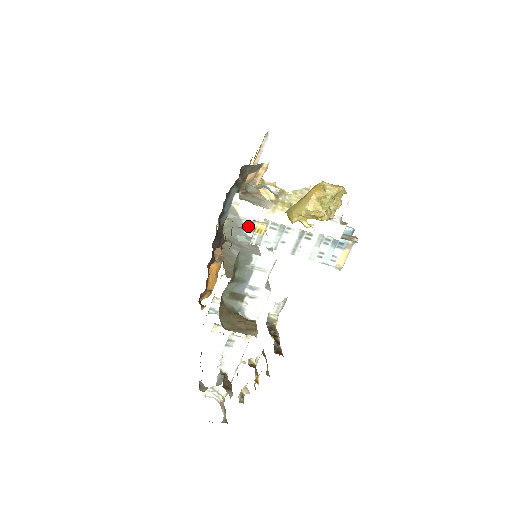
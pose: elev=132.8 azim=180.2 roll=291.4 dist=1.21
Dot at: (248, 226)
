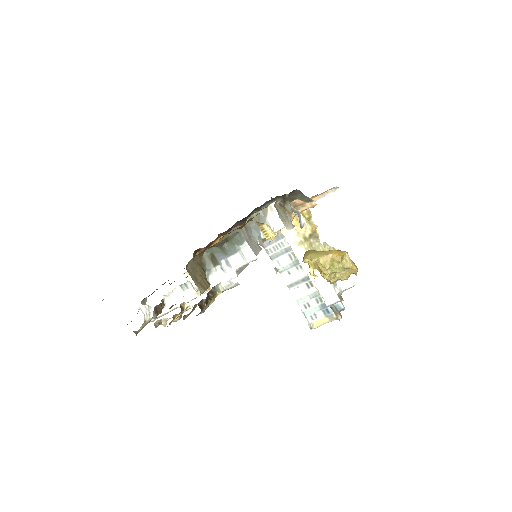
Dot at: (262, 225)
